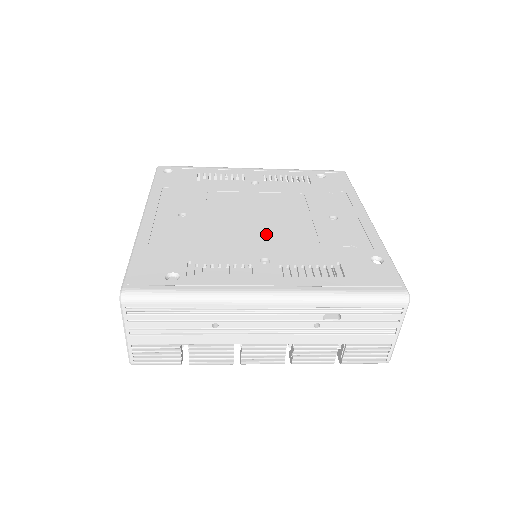
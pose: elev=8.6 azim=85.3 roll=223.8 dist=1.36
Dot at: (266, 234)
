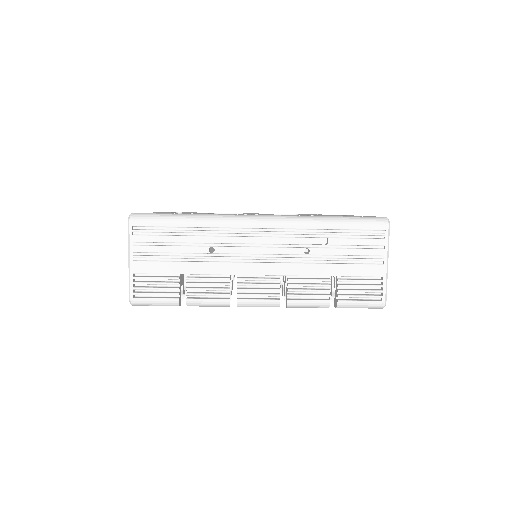
Dot at: occluded
